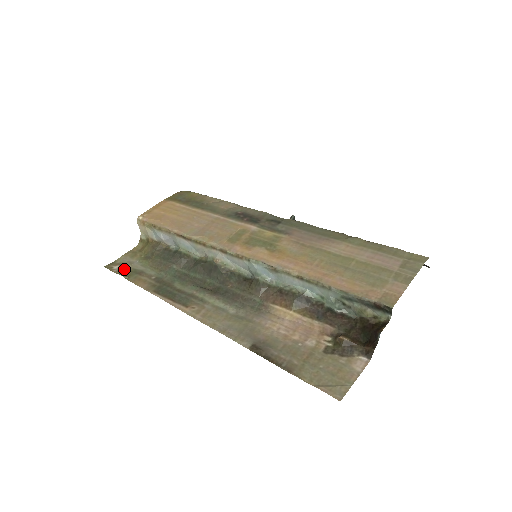
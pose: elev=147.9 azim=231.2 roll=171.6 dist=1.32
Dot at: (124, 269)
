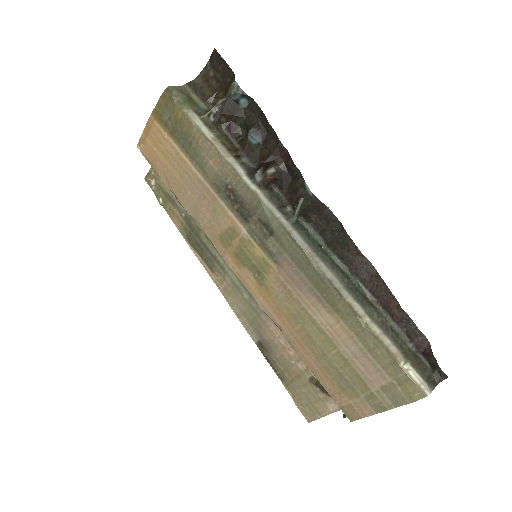
Dot at: (159, 189)
